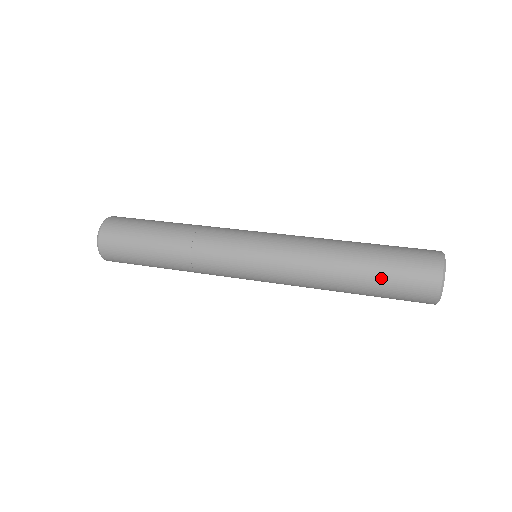
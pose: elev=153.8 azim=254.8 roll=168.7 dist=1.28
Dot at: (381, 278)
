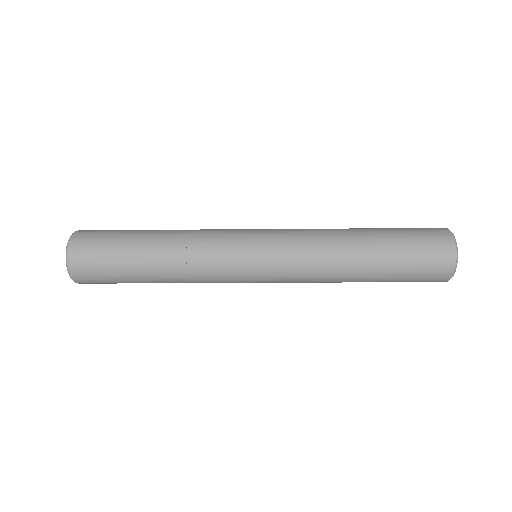
Dot at: (392, 229)
